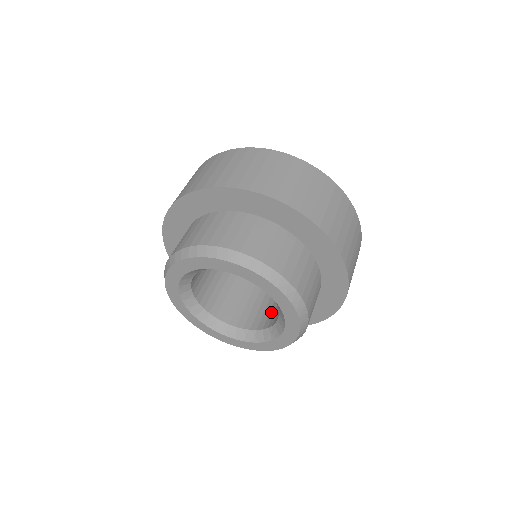
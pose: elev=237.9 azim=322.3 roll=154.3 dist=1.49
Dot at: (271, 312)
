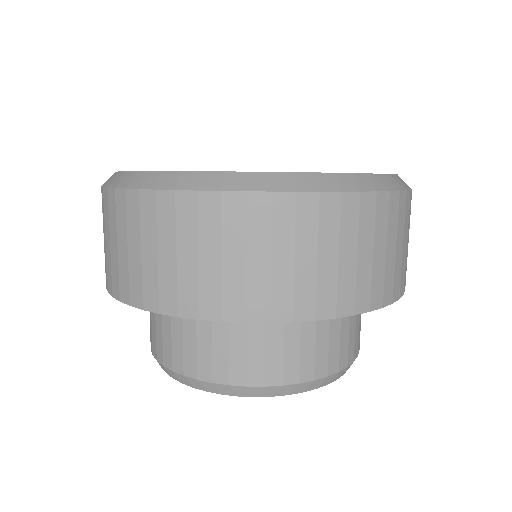
Dot at: occluded
